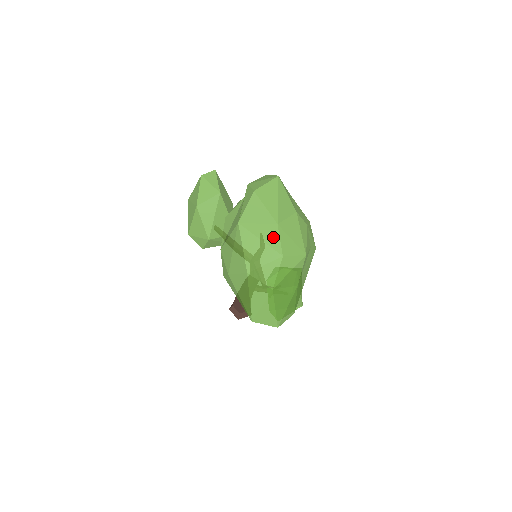
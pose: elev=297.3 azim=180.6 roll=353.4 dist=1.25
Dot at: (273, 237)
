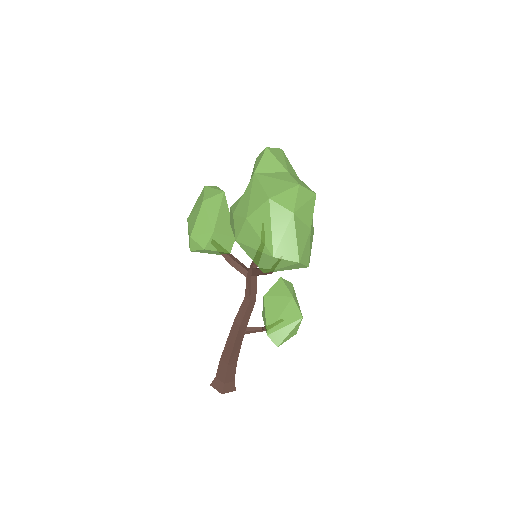
Dot at: (287, 177)
